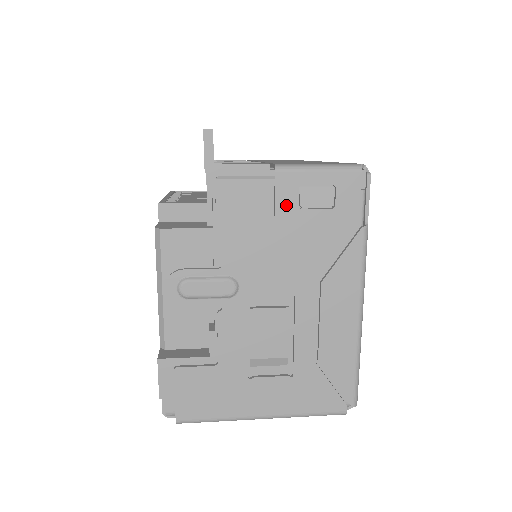
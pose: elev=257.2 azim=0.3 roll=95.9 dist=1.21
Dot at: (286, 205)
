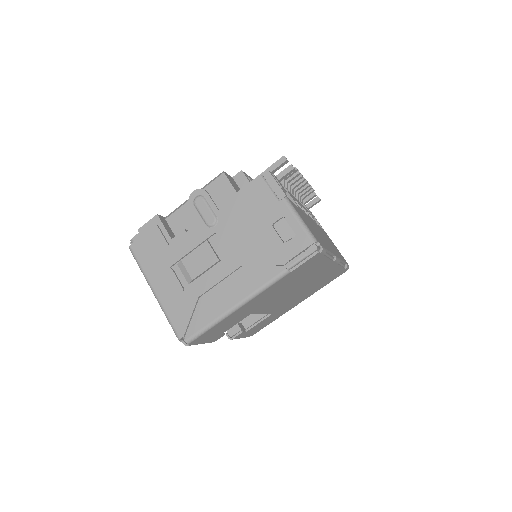
Dot at: (269, 217)
